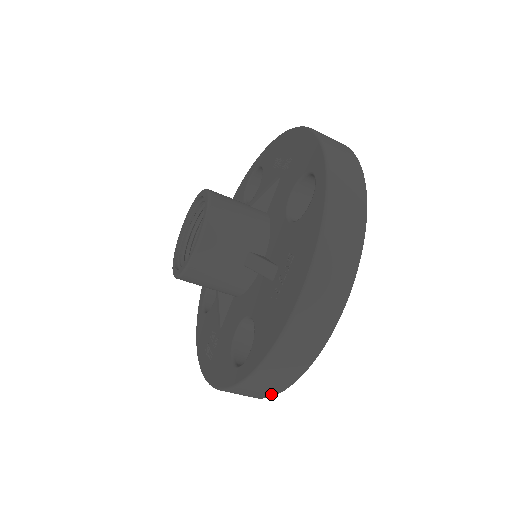
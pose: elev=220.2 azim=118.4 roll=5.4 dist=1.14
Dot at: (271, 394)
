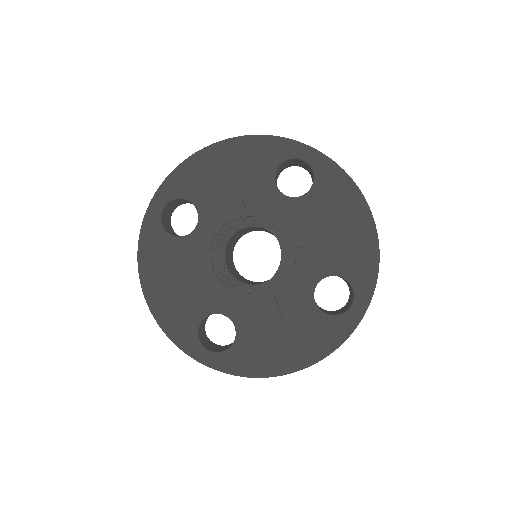
Dot at: occluded
